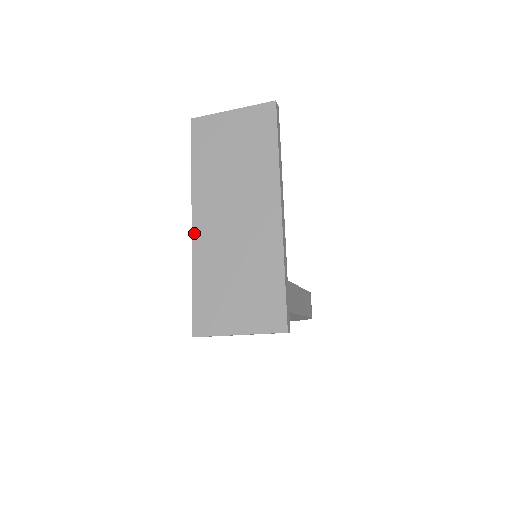
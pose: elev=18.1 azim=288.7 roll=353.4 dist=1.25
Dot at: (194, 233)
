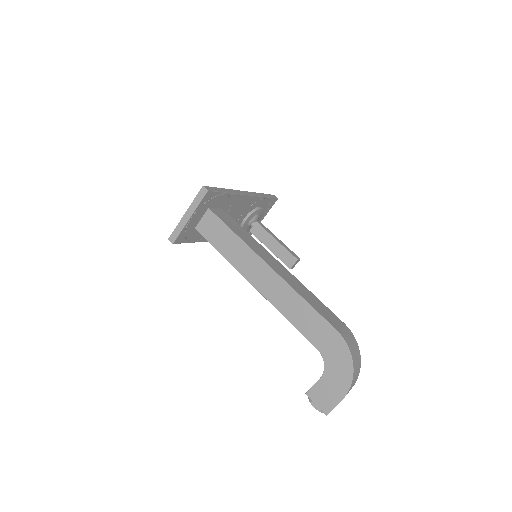
Dot at: occluded
